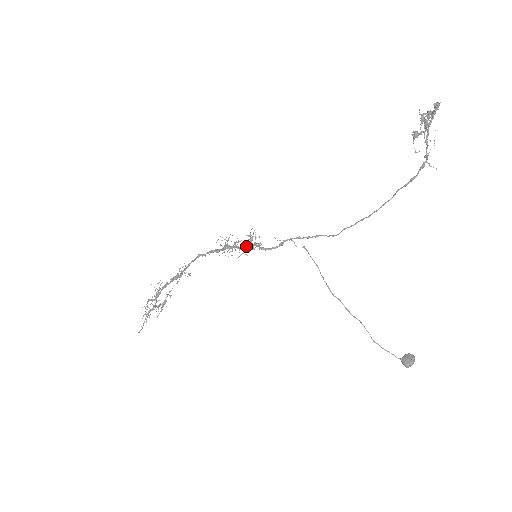
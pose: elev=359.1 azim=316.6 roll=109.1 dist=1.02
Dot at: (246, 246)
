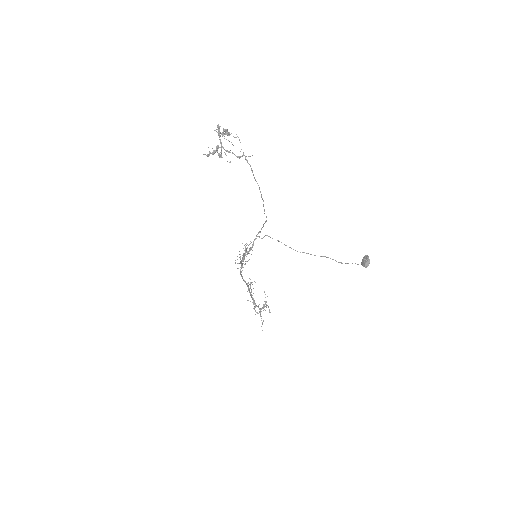
Dot at: (243, 257)
